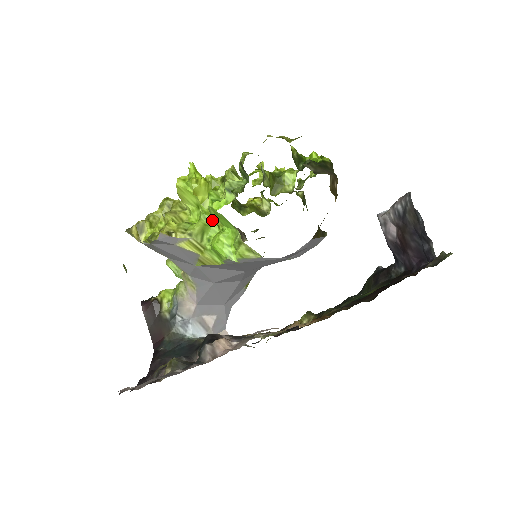
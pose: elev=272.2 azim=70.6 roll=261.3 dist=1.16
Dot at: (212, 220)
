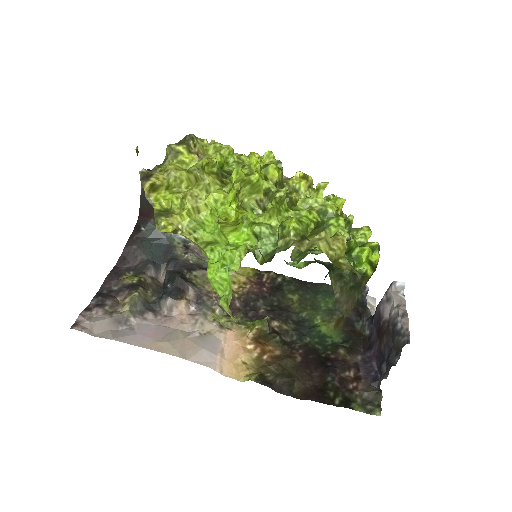
Dot at: (225, 240)
